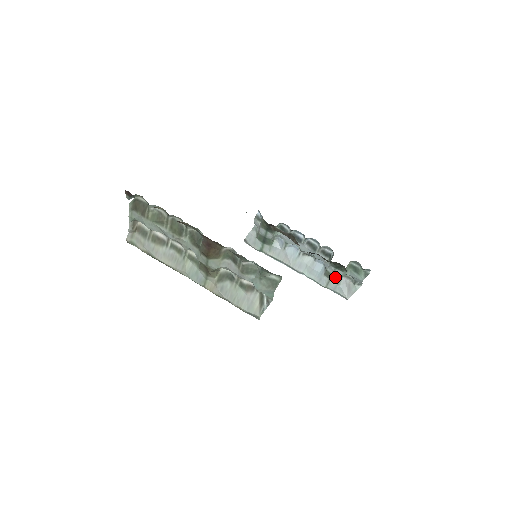
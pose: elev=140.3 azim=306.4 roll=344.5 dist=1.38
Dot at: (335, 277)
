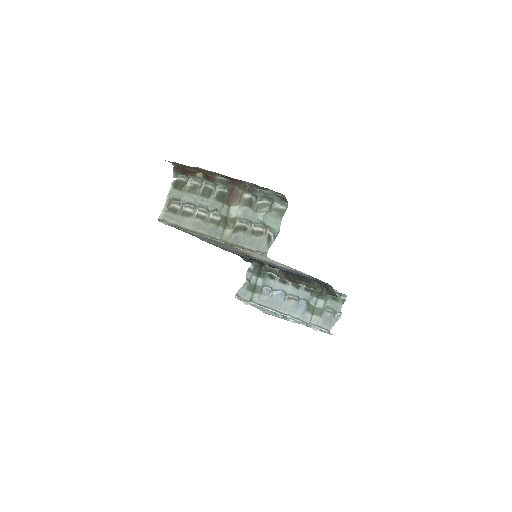
Dot at: (317, 309)
